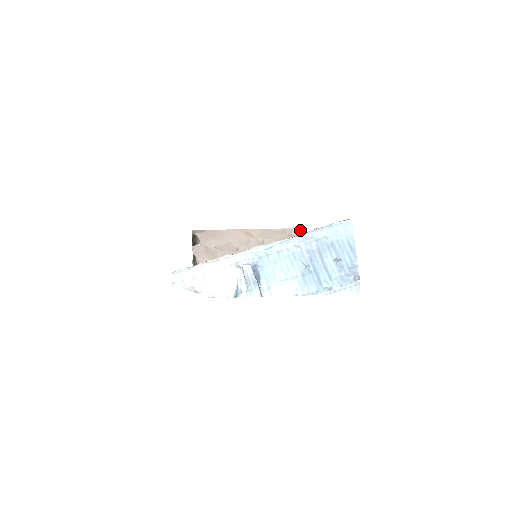
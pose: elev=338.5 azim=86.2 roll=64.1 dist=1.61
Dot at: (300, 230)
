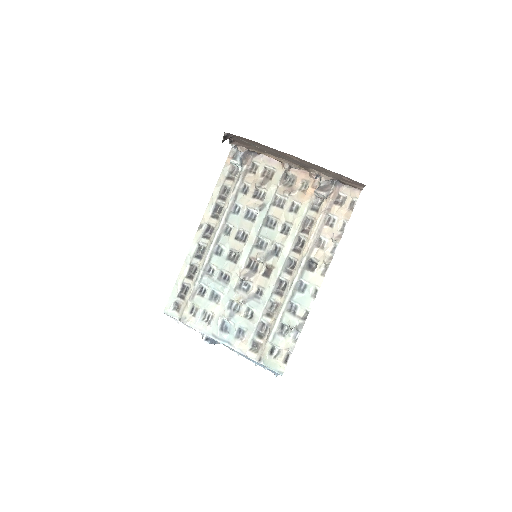
Dot at: (356, 182)
